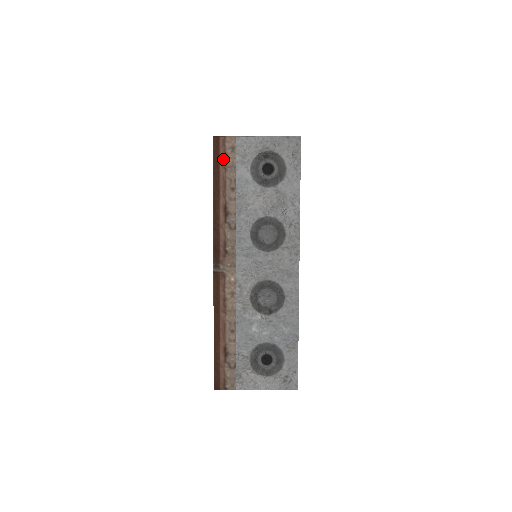
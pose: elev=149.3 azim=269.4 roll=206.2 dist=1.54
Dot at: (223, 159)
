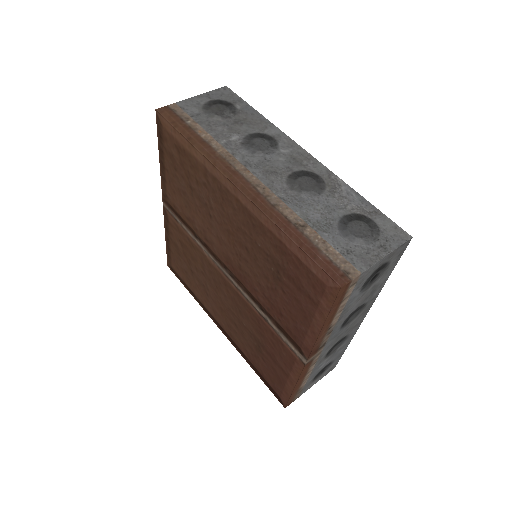
Dot at: (342, 297)
